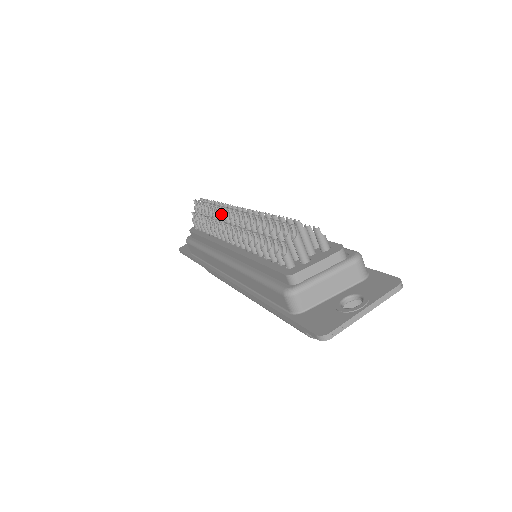
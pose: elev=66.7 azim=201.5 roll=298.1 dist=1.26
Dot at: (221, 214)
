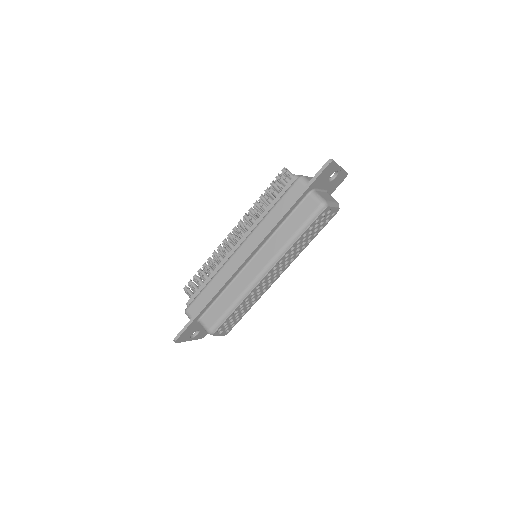
Dot at: (220, 251)
